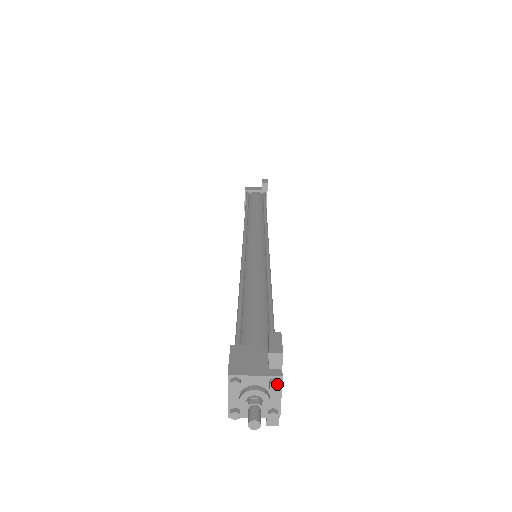
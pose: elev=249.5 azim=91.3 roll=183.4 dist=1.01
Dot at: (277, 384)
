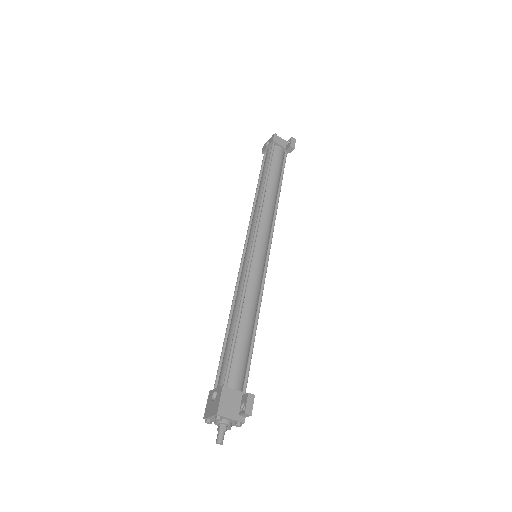
Dot at: (240, 426)
